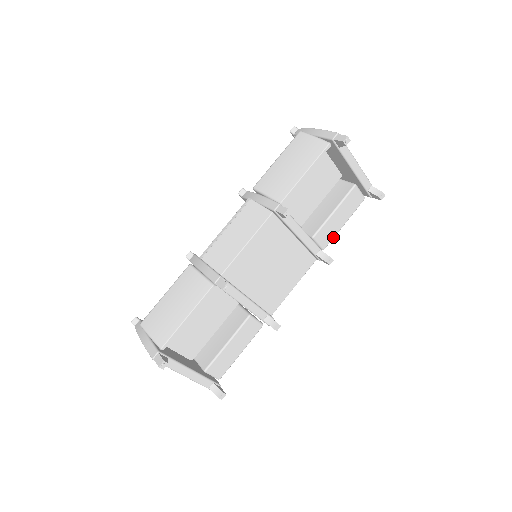
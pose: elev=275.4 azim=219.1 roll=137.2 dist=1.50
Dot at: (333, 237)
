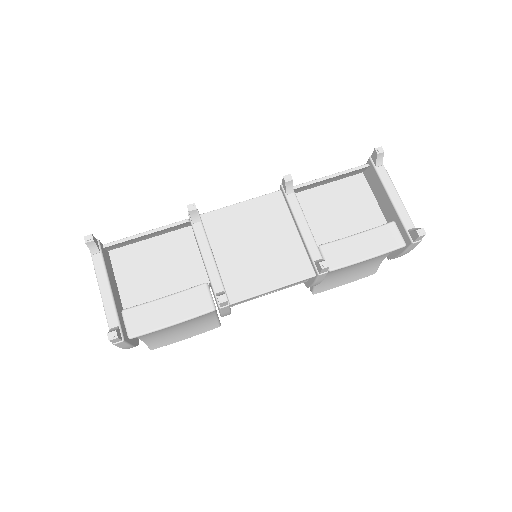
Dot at: (348, 263)
